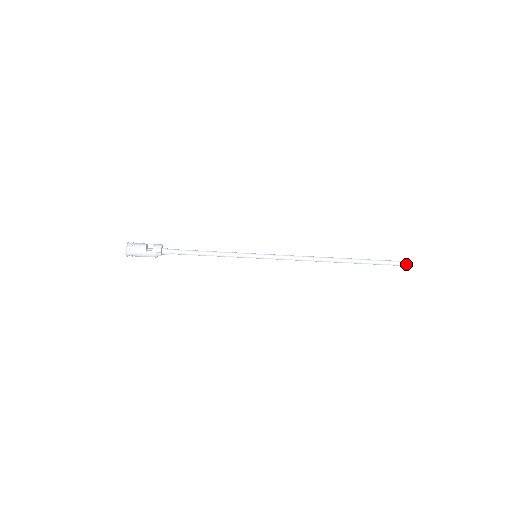
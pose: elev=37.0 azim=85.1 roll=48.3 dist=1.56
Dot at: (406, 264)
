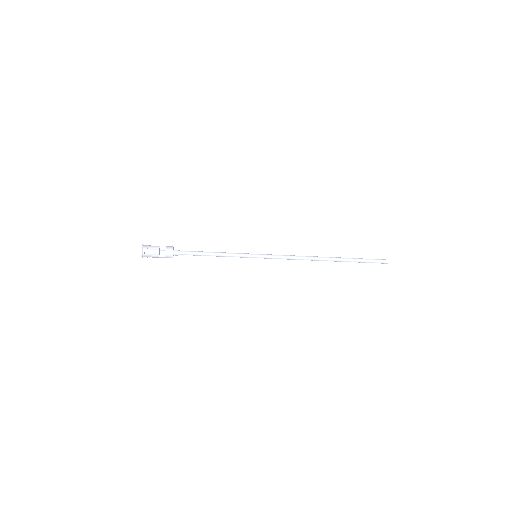
Dot at: (385, 263)
